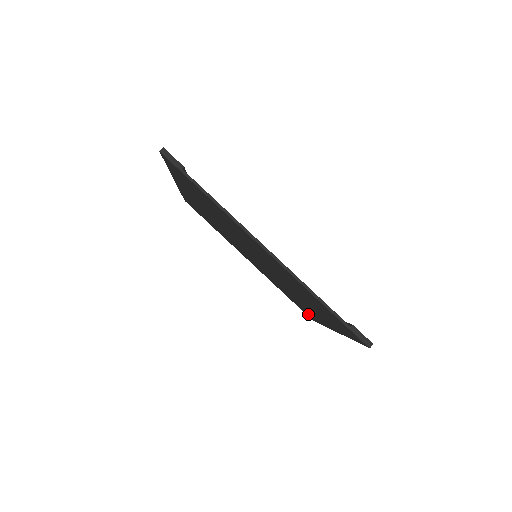
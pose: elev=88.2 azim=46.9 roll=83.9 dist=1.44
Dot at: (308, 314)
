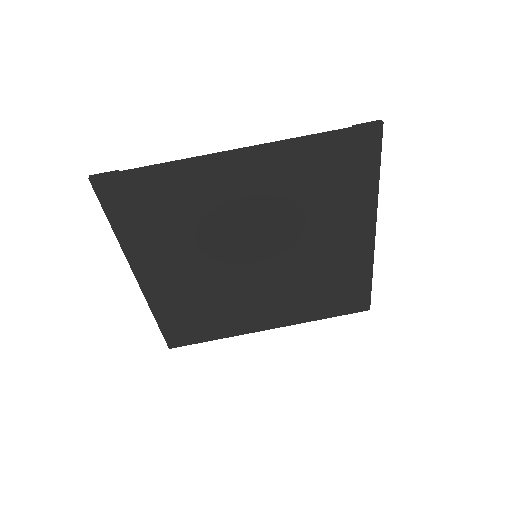
Dot at: (357, 296)
